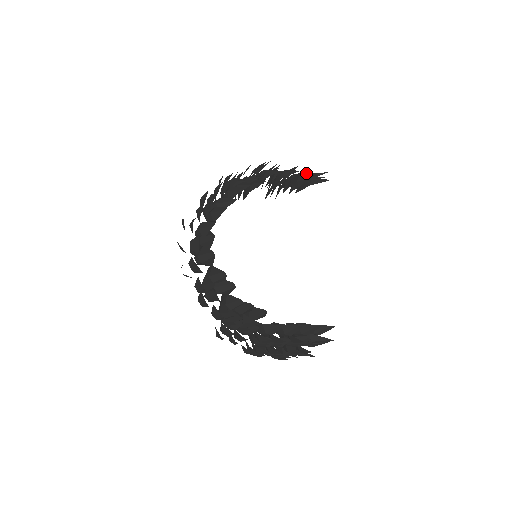
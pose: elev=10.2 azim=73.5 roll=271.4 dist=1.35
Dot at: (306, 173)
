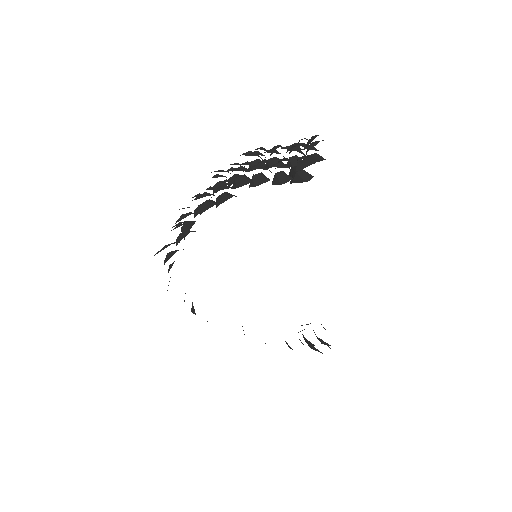
Dot at: (297, 160)
